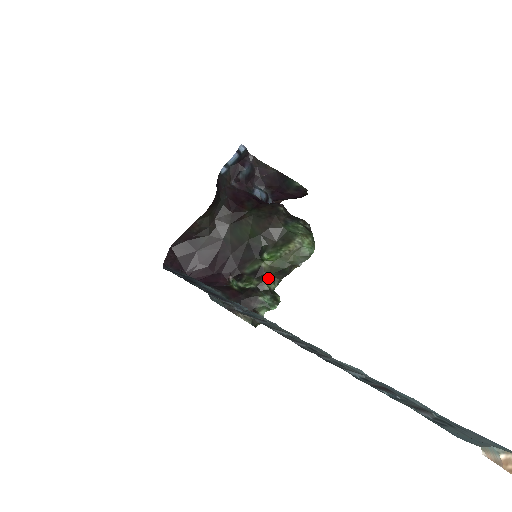
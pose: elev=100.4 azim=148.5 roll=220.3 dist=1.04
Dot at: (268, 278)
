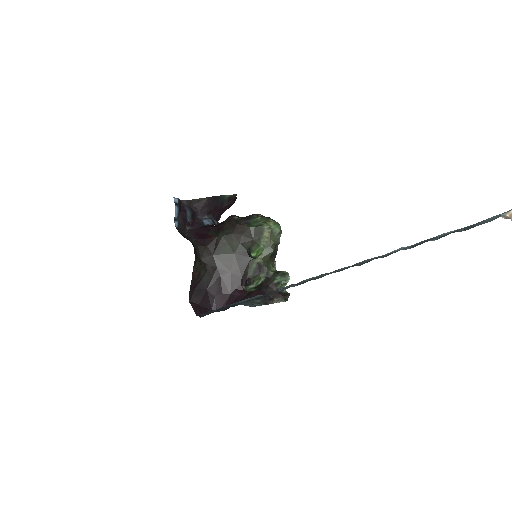
Dot at: (267, 266)
